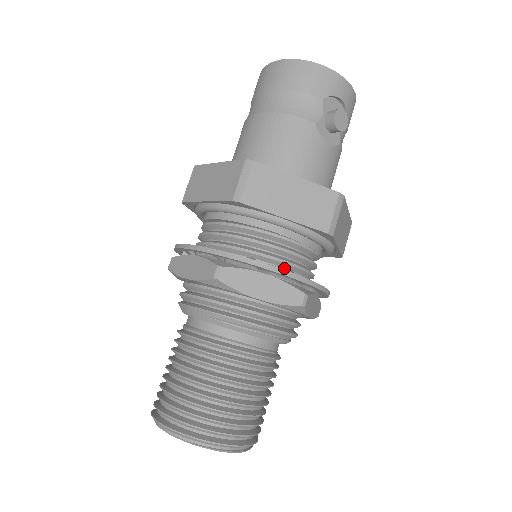
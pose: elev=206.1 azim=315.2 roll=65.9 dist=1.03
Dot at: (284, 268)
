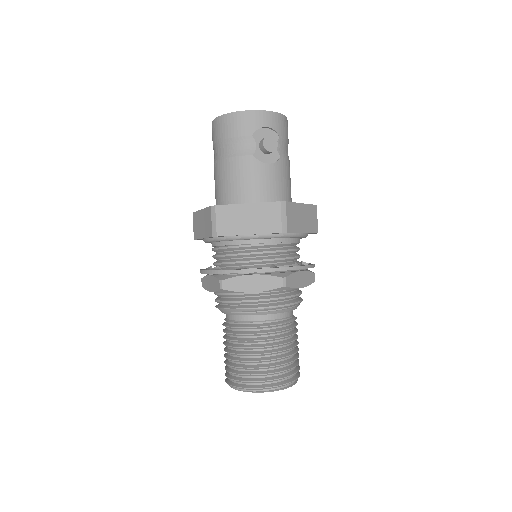
Dot at: (267, 264)
